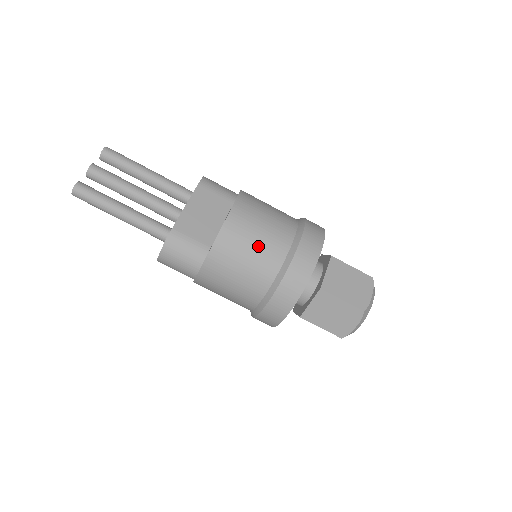
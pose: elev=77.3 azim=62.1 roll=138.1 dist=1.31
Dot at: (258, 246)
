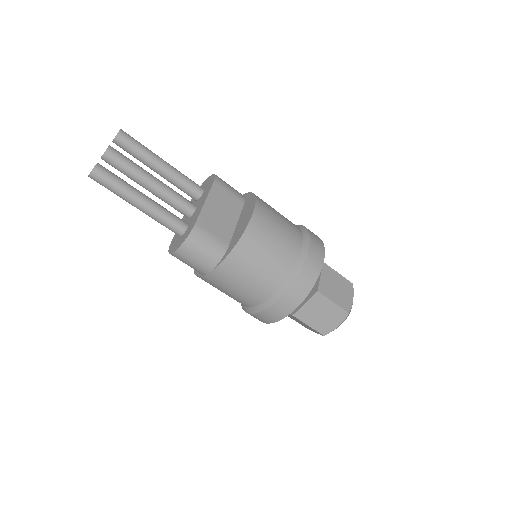
Dot at: (275, 249)
